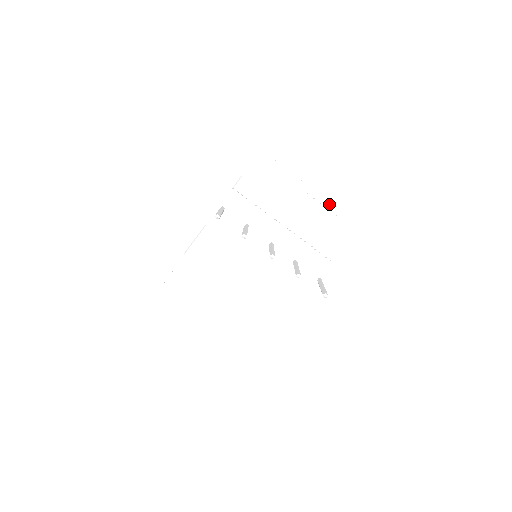
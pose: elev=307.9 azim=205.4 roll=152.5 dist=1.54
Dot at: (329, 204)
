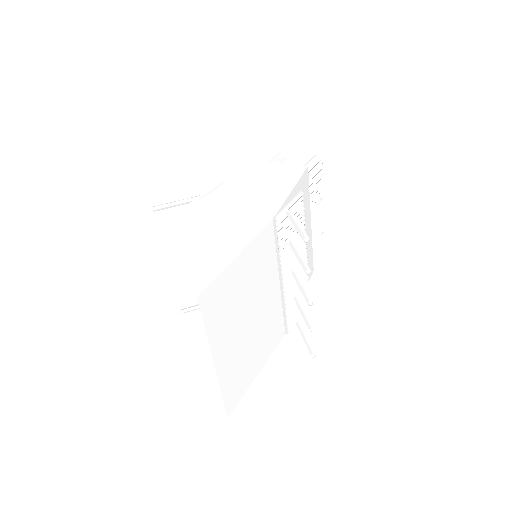
Dot at: occluded
